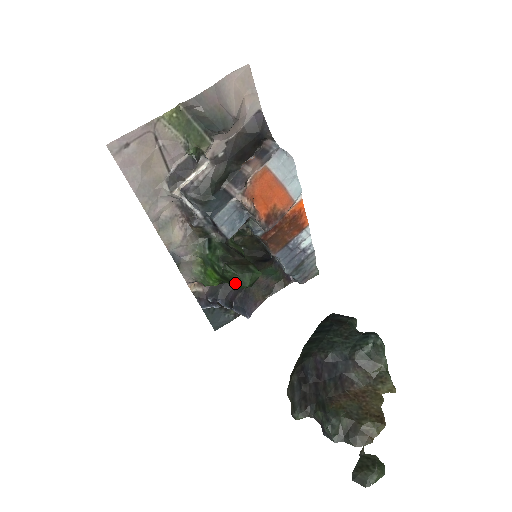
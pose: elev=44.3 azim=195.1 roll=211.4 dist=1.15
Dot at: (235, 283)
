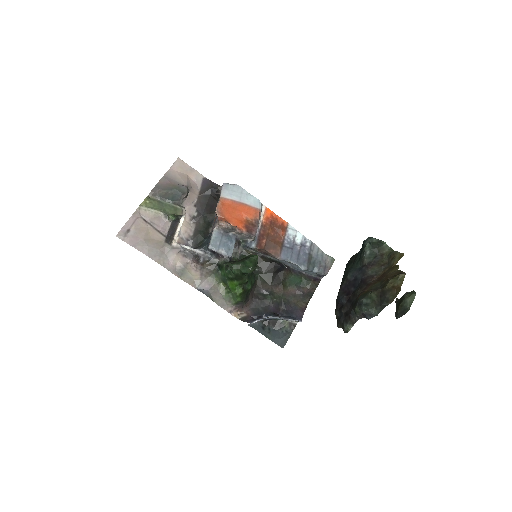
Dot at: (243, 271)
